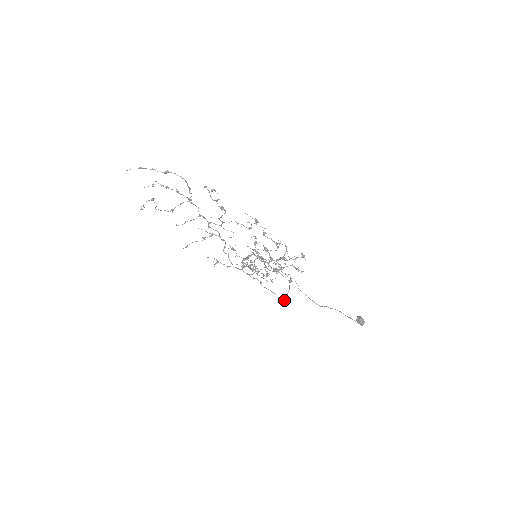
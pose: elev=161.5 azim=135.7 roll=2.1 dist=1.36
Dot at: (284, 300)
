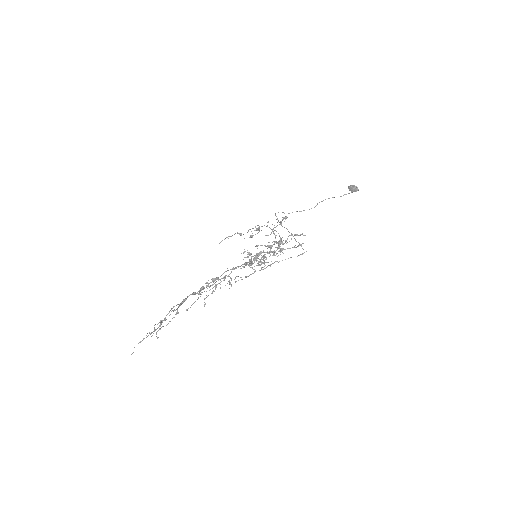
Dot at: occluded
